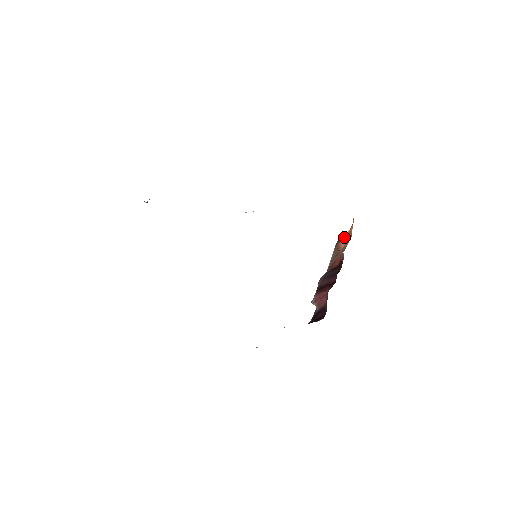
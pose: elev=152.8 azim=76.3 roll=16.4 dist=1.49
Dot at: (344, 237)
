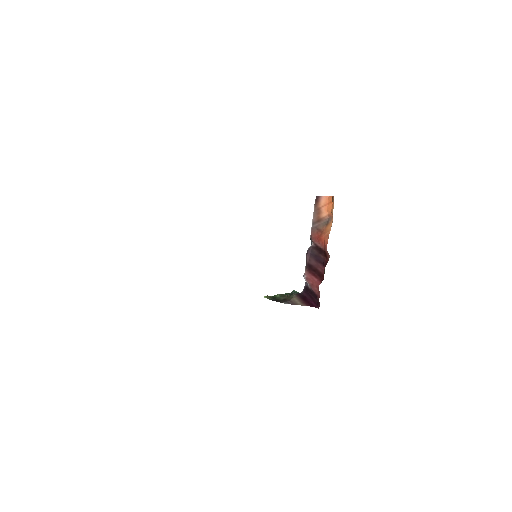
Dot at: (324, 201)
